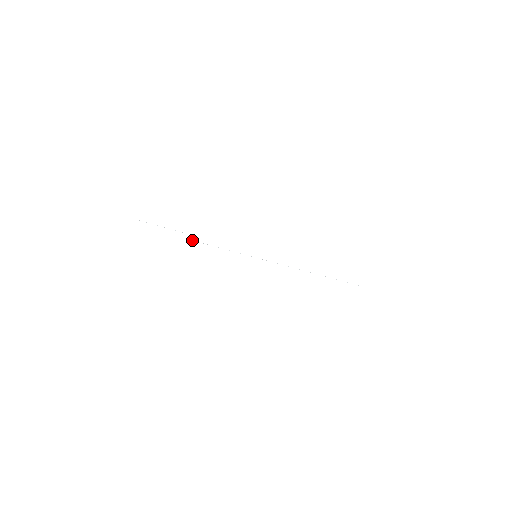
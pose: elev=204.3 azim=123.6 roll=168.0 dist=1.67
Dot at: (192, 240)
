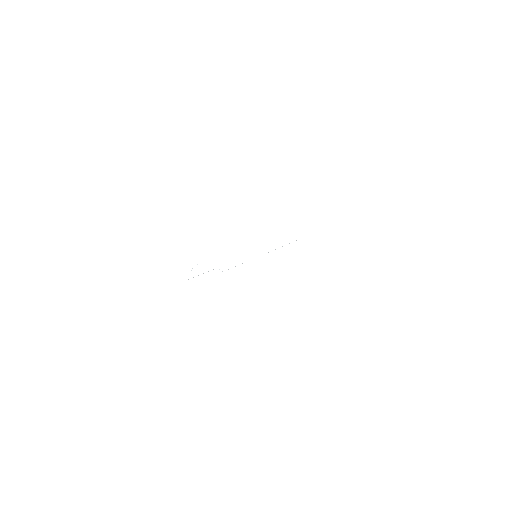
Dot at: occluded
